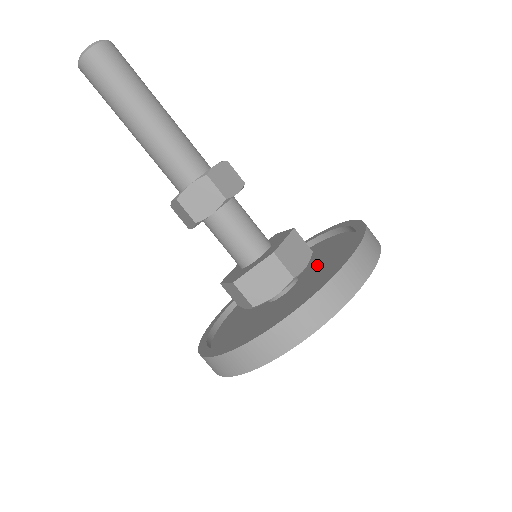
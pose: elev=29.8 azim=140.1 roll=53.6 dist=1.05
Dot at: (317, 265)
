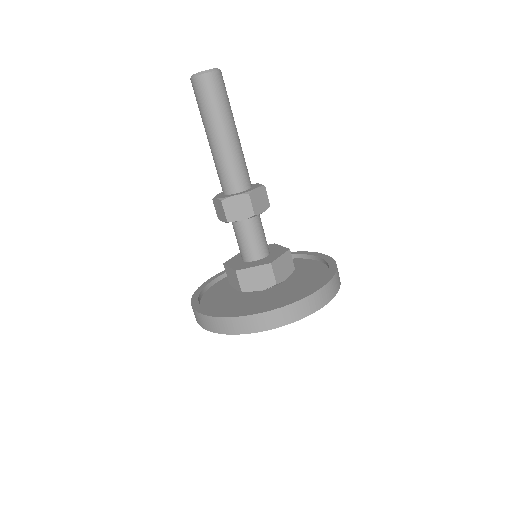
Dot at: (294, 279)
